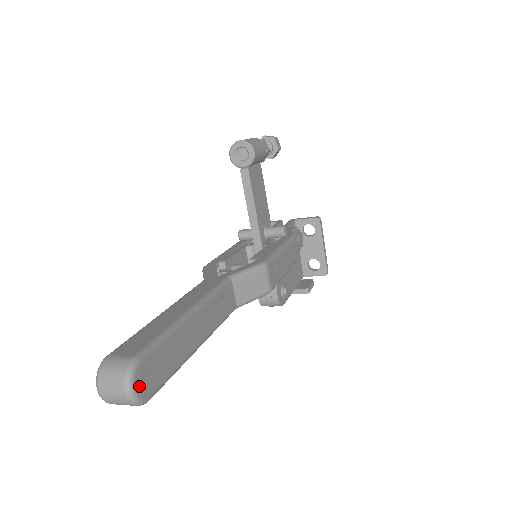
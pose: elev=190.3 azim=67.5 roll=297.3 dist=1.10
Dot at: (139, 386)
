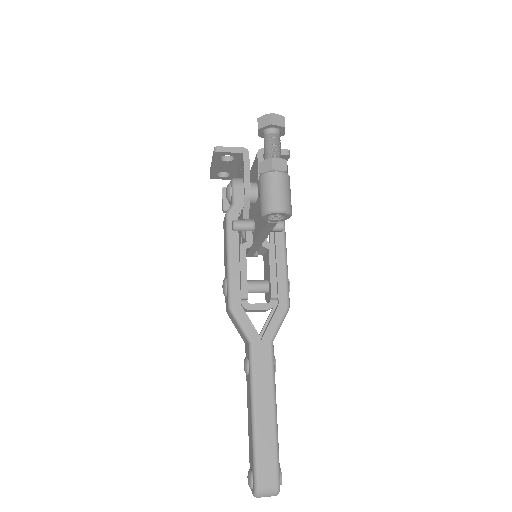
Dot at: occluded
